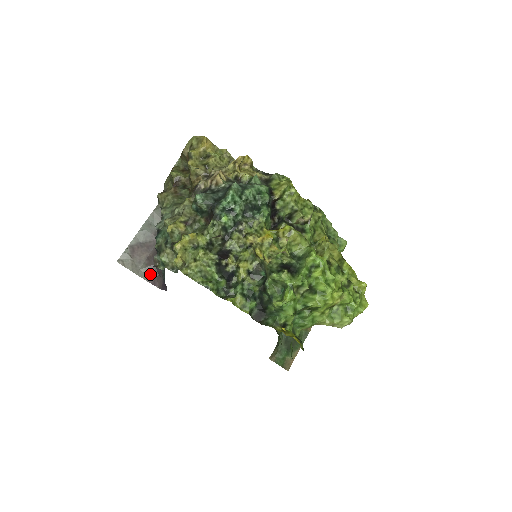
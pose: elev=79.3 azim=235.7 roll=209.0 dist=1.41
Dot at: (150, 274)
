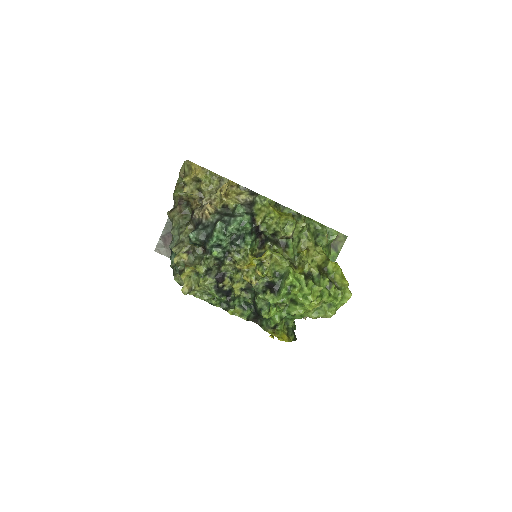
Dot at: occluded
